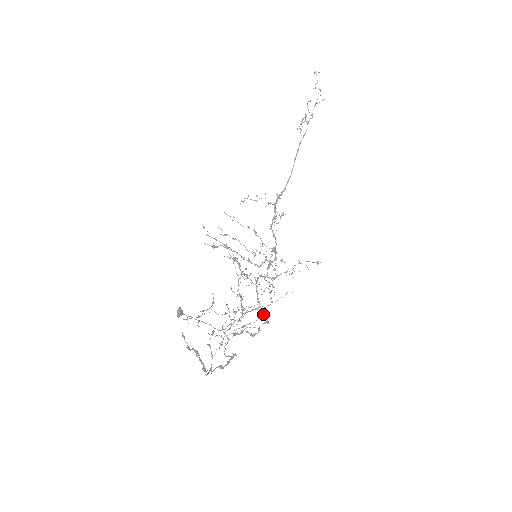
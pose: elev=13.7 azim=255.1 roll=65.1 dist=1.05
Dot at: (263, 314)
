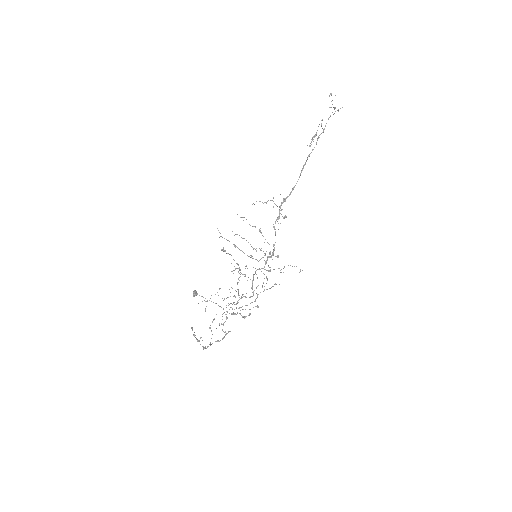
Dot at: occluded
